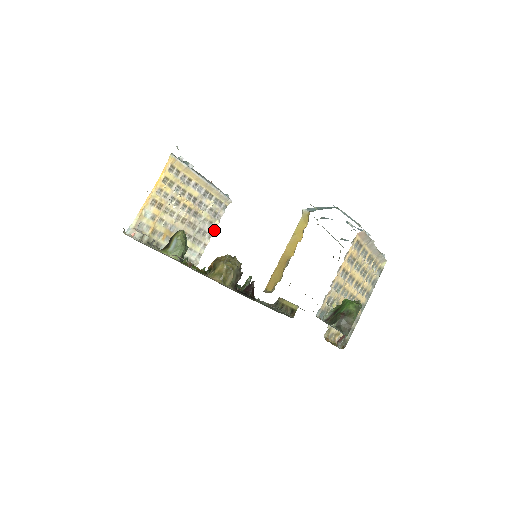
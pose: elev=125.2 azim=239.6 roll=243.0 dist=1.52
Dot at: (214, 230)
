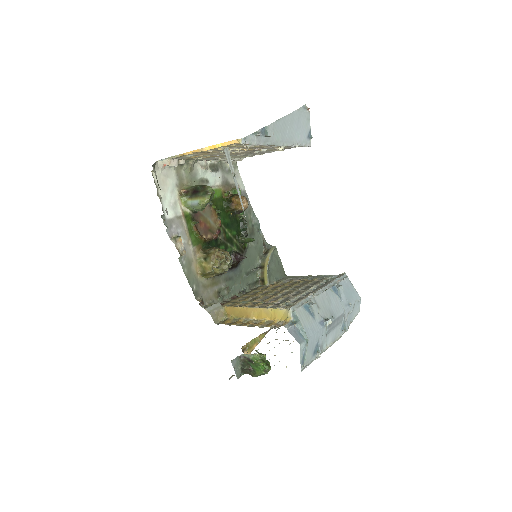
Dot at: (274, 151)
